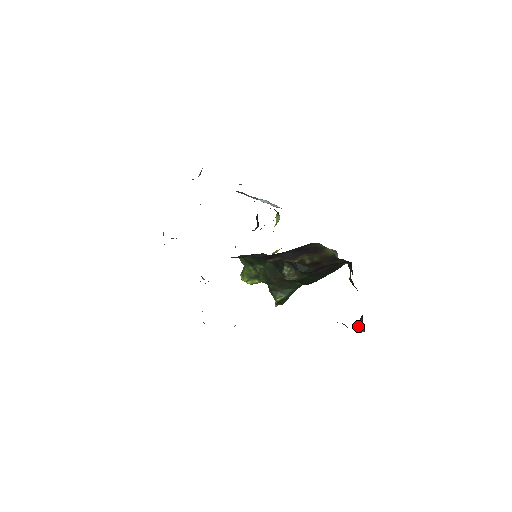
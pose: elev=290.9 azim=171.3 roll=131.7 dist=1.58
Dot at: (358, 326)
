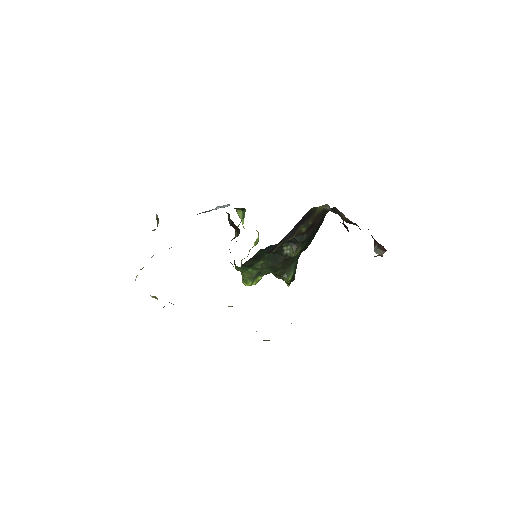
Dot at: (377, 251)
